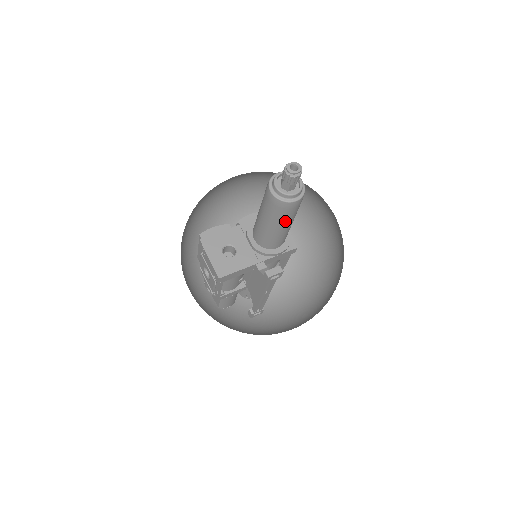
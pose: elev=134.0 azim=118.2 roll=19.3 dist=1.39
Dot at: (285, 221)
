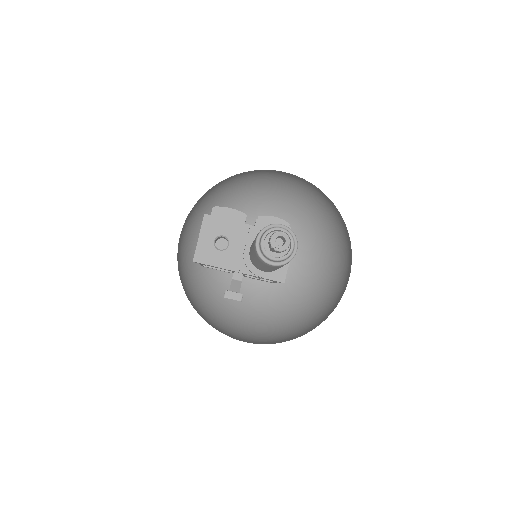
Dot at: occluded
